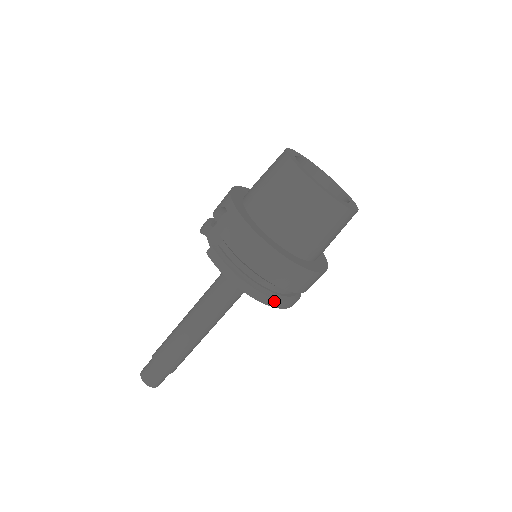
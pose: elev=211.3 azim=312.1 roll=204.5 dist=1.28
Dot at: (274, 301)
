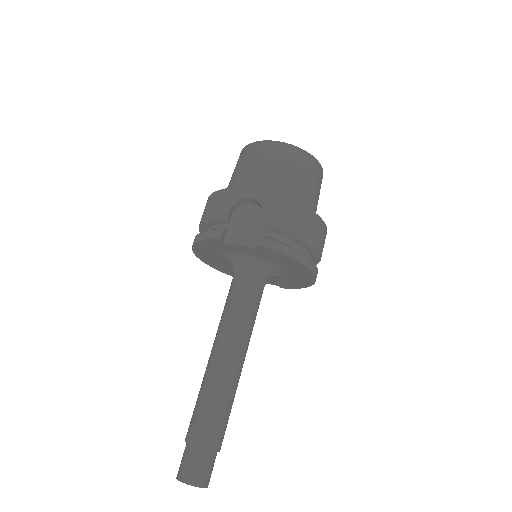
Dot at: (317, 272)
